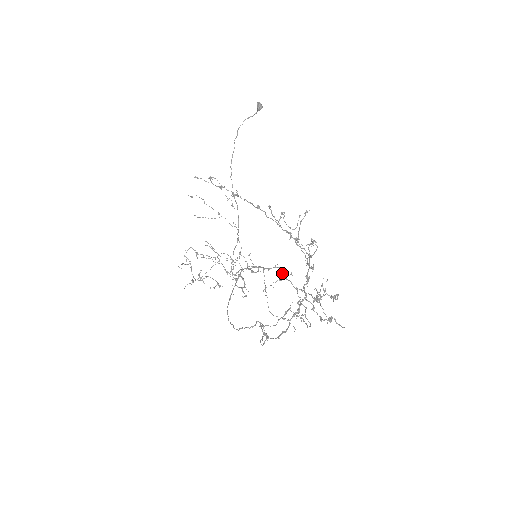
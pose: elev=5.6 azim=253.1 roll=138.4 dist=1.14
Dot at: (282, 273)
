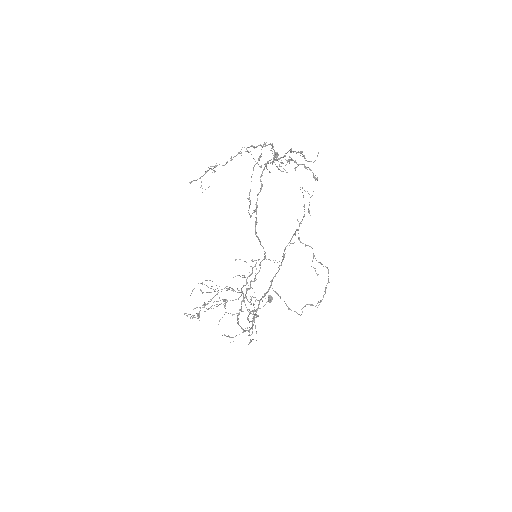
Dot at: (284, 256)
